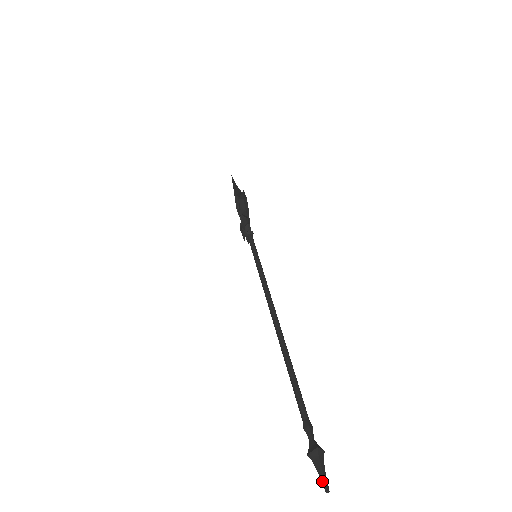
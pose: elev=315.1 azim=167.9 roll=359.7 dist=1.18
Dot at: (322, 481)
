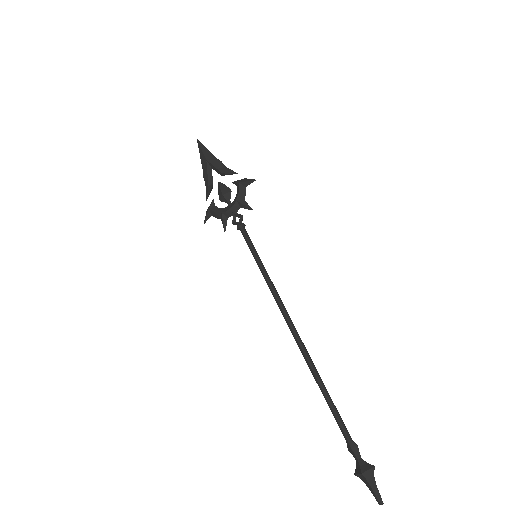
Dot at: (377, 496)
